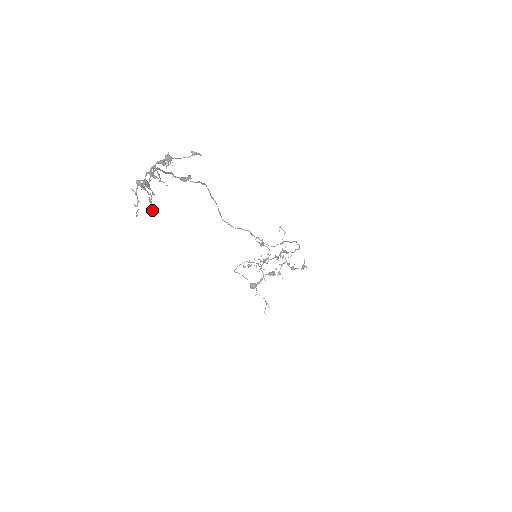
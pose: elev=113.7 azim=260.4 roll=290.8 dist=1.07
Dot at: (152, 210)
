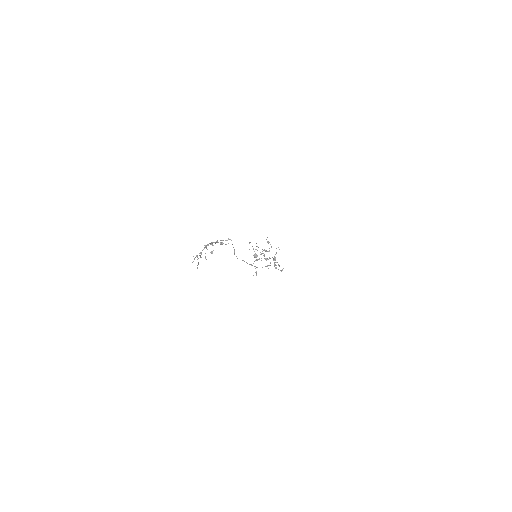
Dot at: occluded
